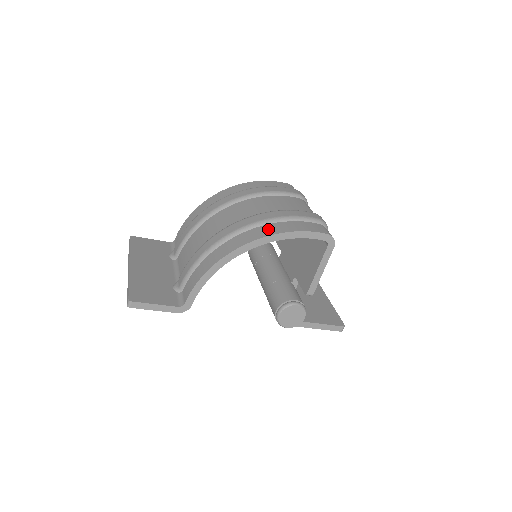
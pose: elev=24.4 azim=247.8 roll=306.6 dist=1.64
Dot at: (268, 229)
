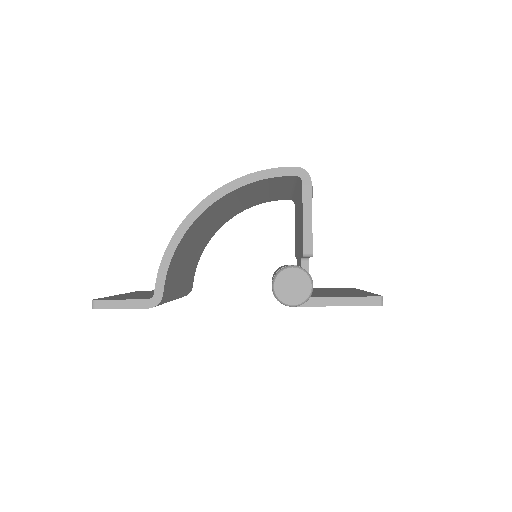
Dot at: occluded
